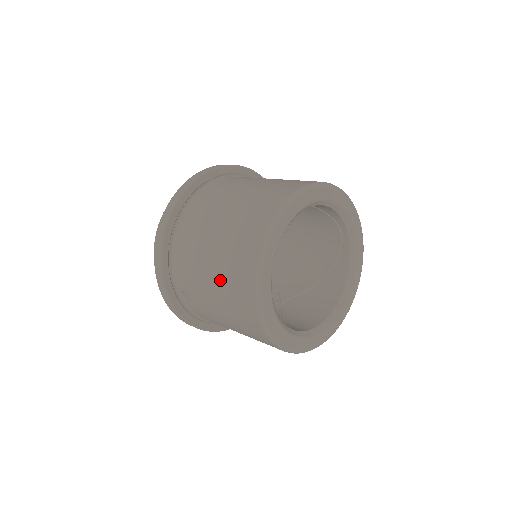
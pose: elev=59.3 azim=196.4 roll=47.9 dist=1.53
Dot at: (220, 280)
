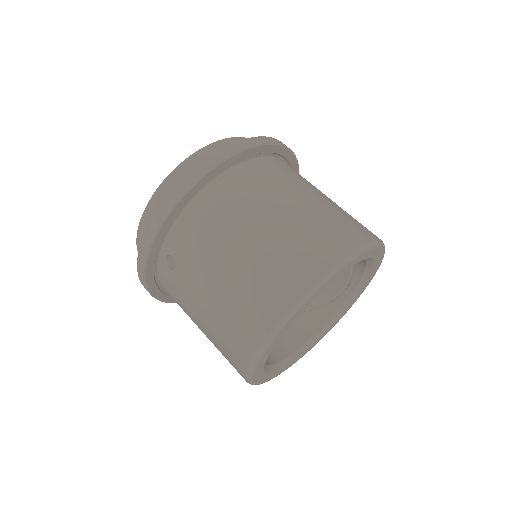
Dot at: (237, 283)
